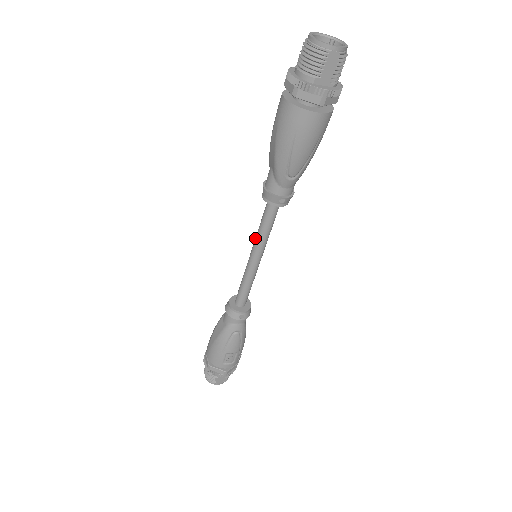
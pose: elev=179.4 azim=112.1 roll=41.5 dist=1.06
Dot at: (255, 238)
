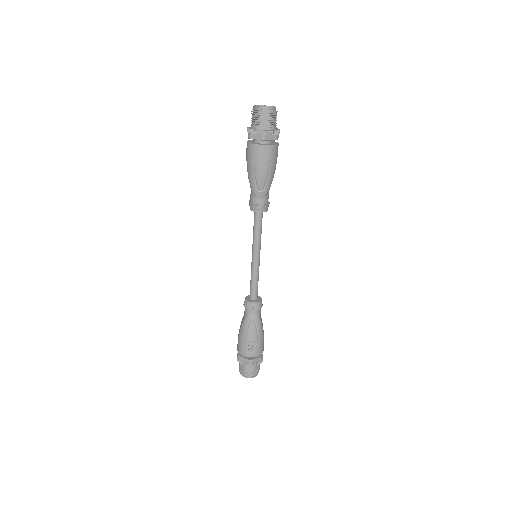
Dot at: occluded
